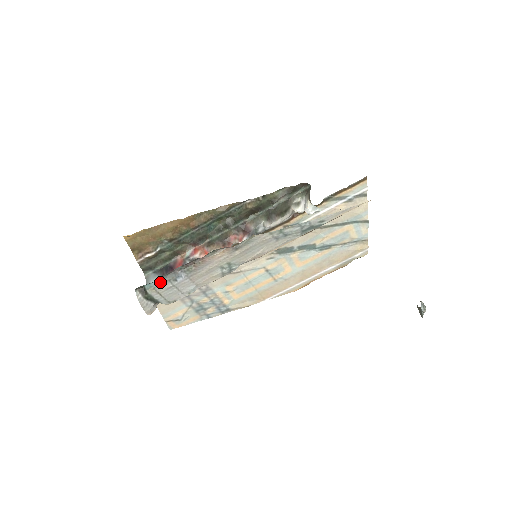
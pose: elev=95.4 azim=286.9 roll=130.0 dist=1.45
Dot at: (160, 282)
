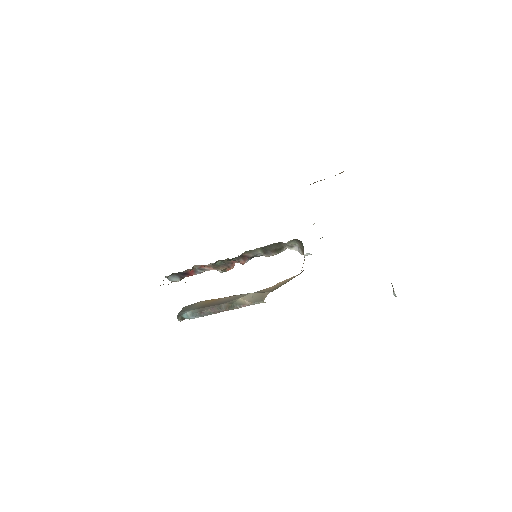
Dot at: occluded
